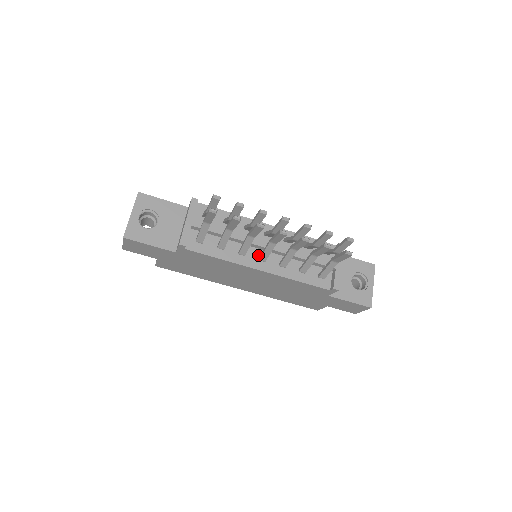
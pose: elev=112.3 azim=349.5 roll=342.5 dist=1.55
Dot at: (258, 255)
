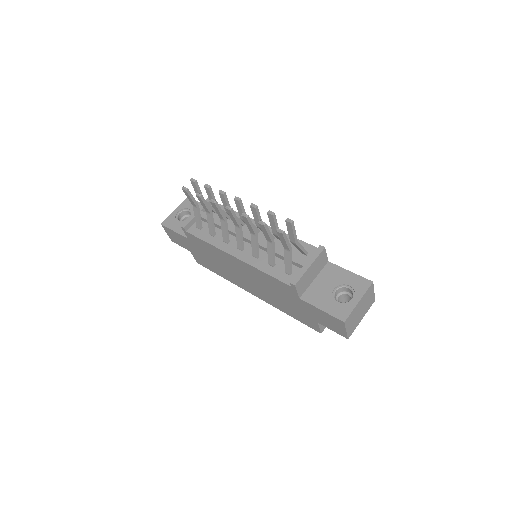
Dot at: occluded
